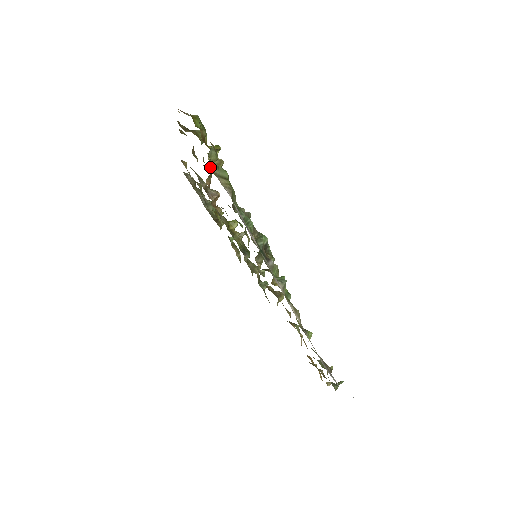
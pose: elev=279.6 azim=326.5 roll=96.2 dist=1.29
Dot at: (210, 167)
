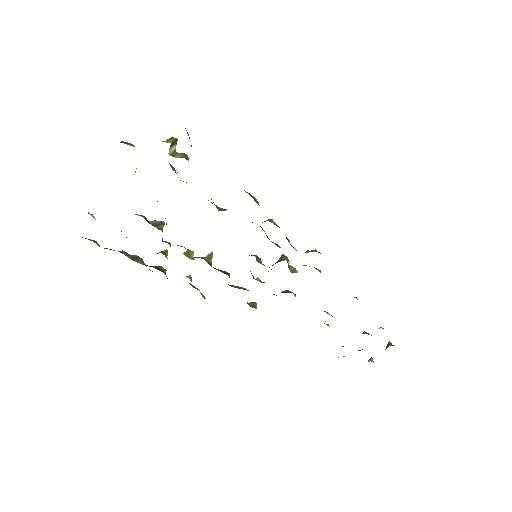
Dot at: occluded
